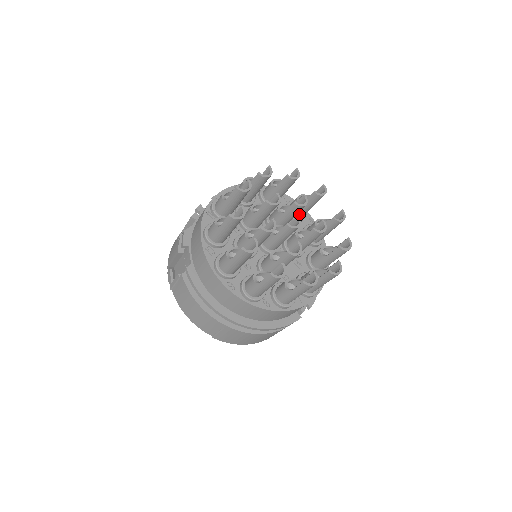
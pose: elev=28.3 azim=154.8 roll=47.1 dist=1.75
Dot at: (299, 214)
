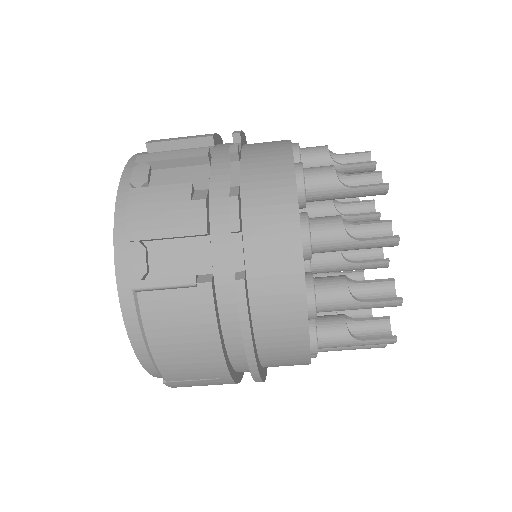
Dot at: occluded
